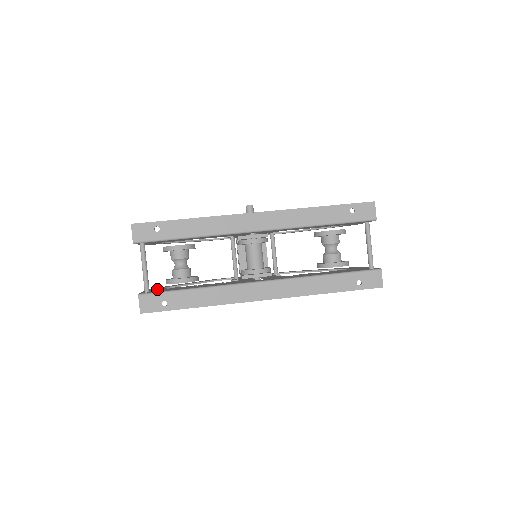
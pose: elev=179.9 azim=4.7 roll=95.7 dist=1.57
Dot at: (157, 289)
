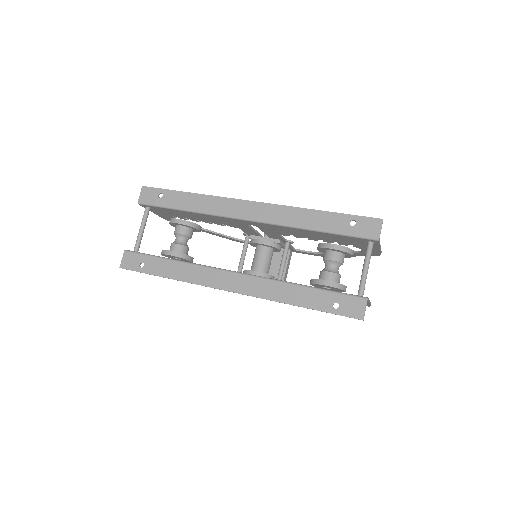
Dot at: occluded
